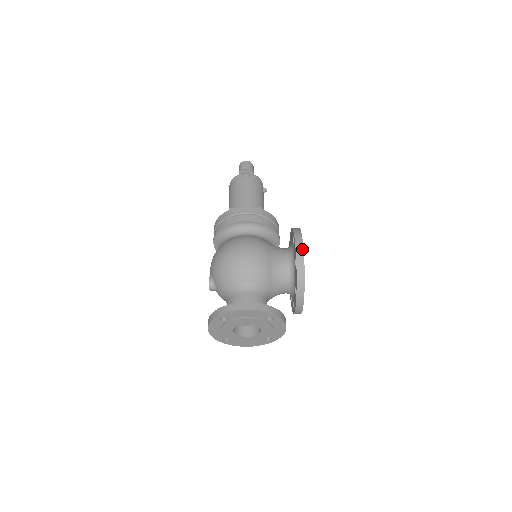
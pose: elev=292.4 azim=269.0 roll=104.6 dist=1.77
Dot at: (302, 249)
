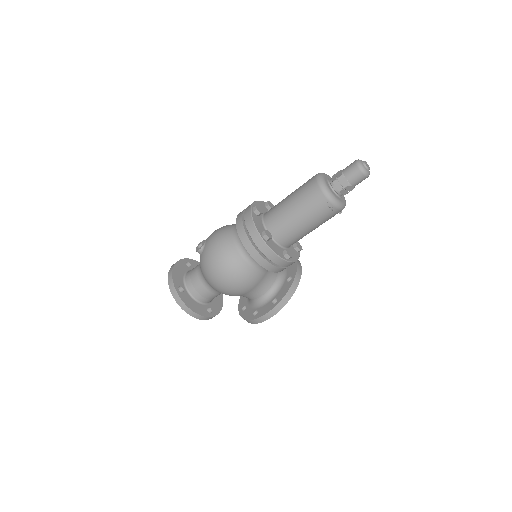
Dot at: (264, 320)
